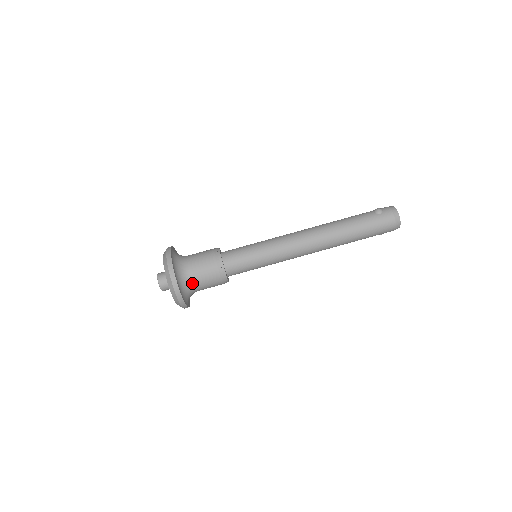
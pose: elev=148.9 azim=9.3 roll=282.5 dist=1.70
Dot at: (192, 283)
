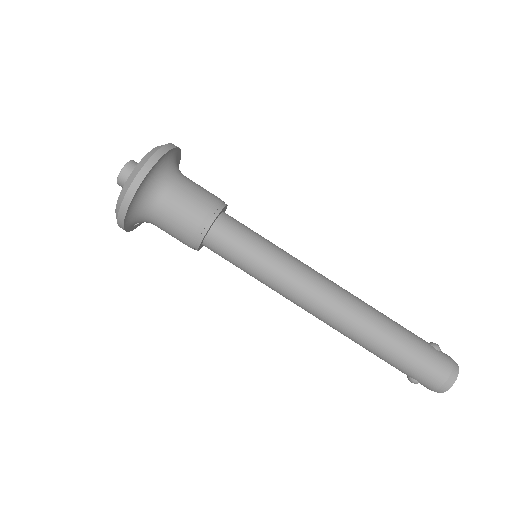
Dot at: (163, 196)
